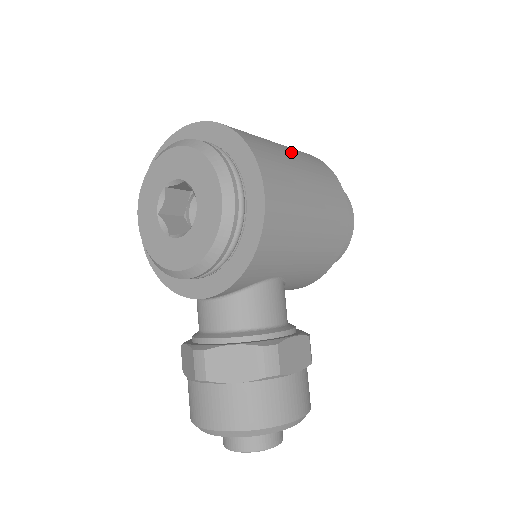
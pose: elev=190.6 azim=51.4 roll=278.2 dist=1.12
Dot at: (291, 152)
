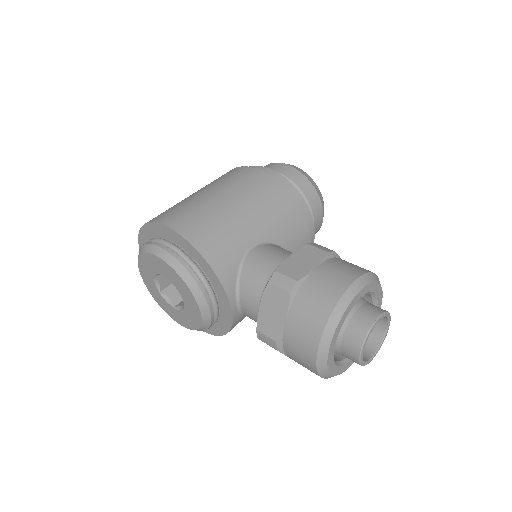
Dot at: occluded
